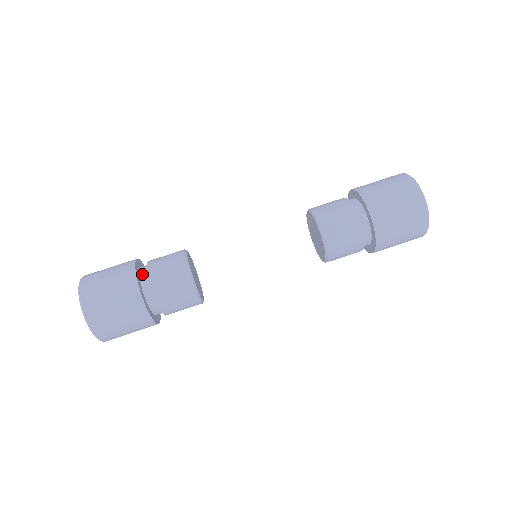
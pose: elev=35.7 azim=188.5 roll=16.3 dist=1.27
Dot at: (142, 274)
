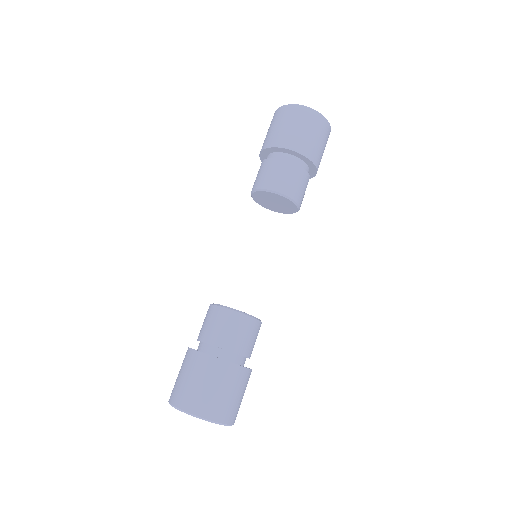
Dot at: (202, 349)
